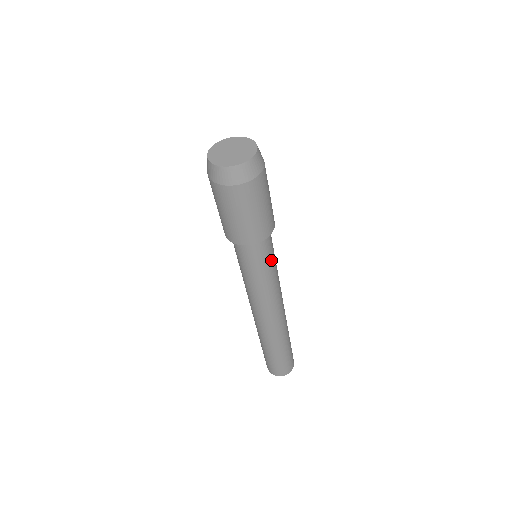
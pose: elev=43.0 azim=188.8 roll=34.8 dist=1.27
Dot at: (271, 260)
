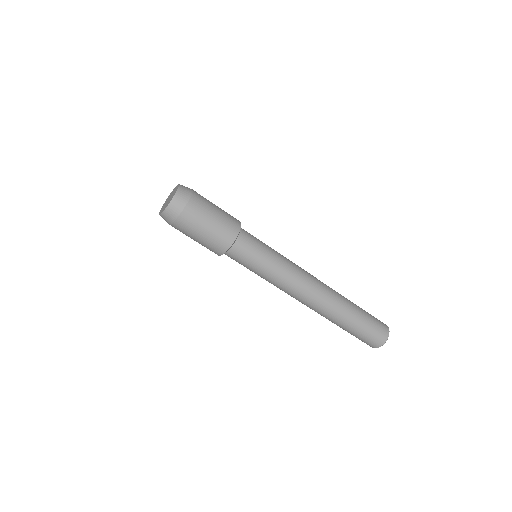
Dot at: (256, 261)
